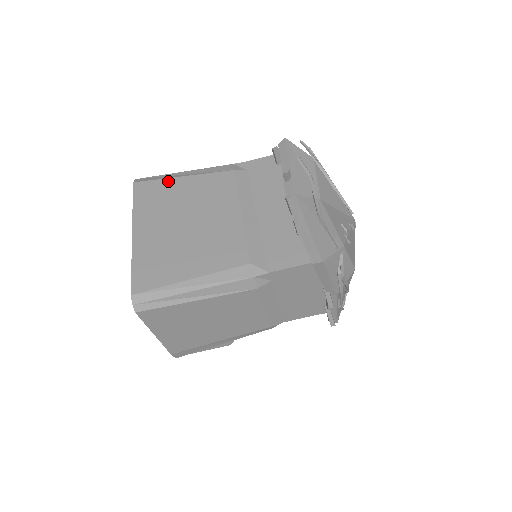
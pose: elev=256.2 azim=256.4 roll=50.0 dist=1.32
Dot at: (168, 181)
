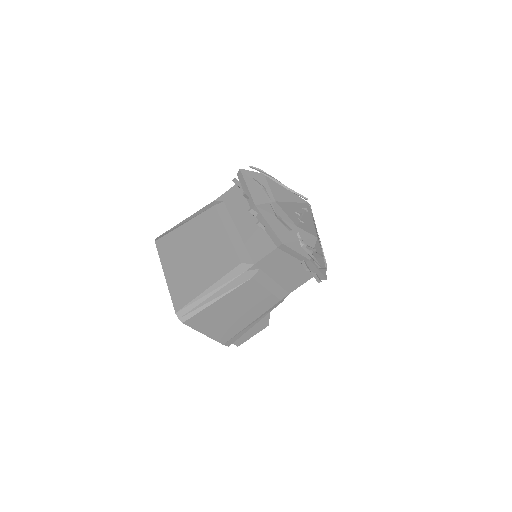
Dot at: (176, 231)
